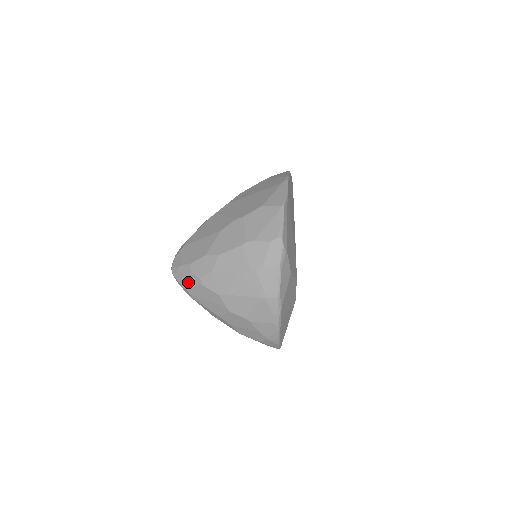
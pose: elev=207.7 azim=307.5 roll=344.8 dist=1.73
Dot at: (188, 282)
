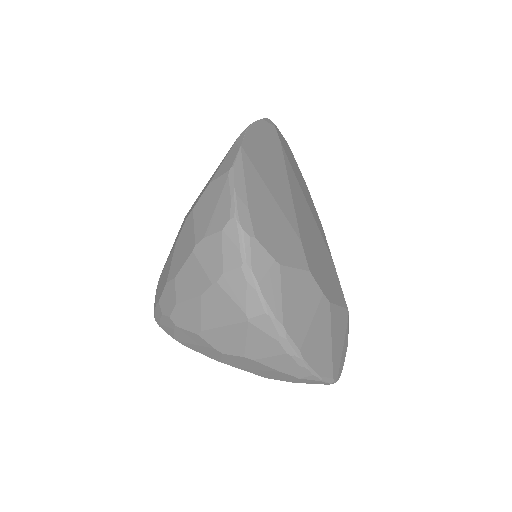
Dot at: (166, 327)
